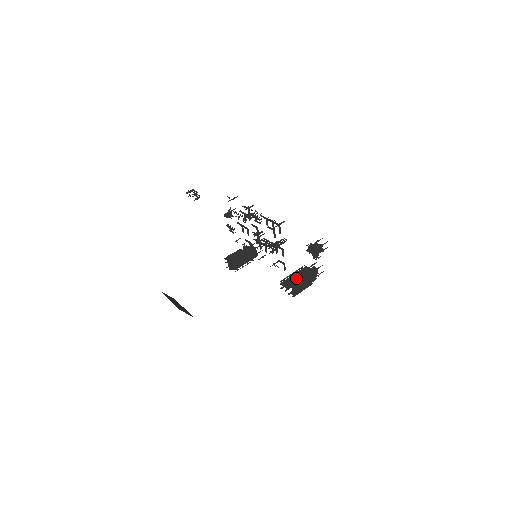
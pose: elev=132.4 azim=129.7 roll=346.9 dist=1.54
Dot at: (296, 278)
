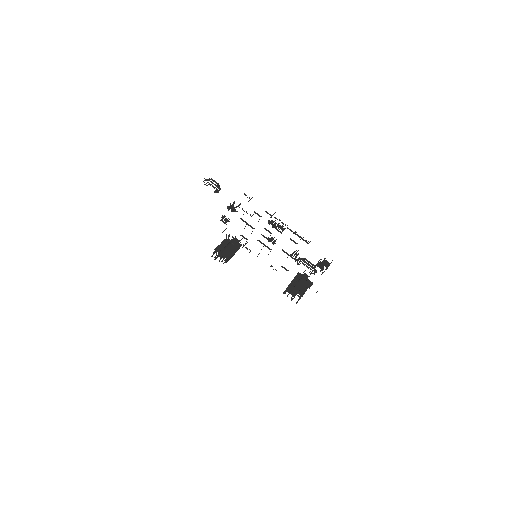
Dot at: (302, 287)
